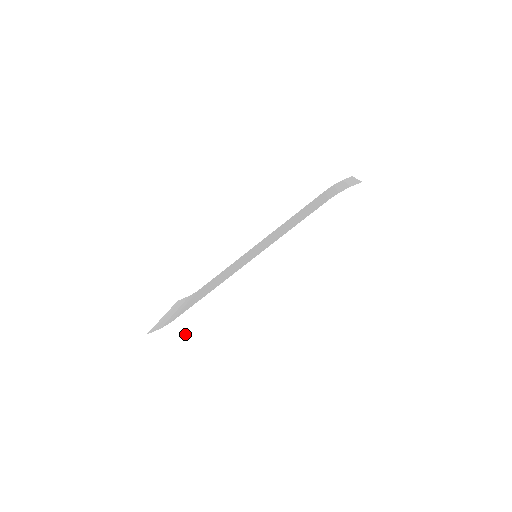
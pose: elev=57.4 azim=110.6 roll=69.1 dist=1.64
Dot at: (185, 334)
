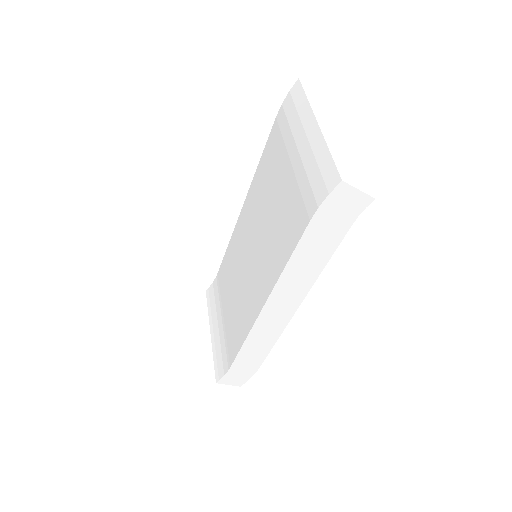
Dot at: (249, 367)
